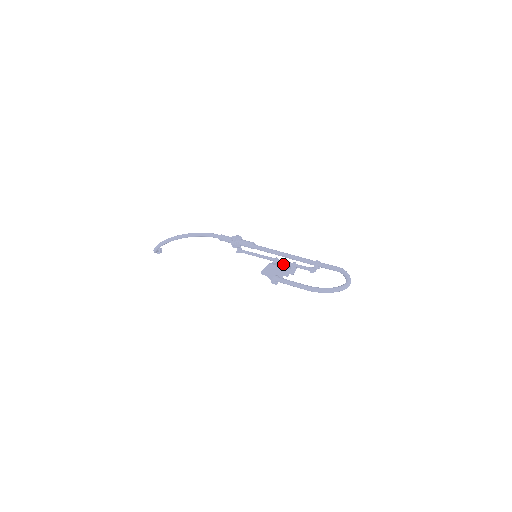
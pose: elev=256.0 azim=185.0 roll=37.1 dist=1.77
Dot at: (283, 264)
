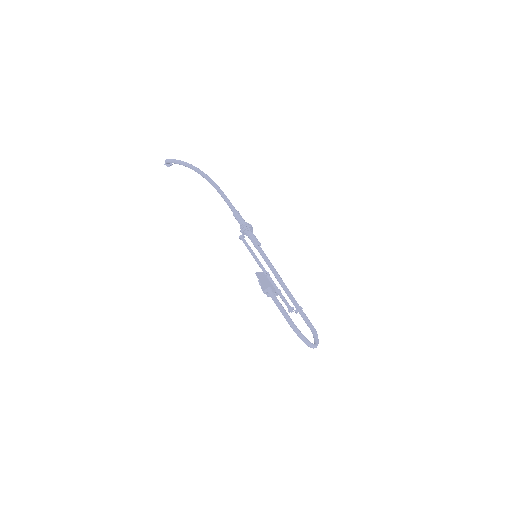
Dot at: occluded
